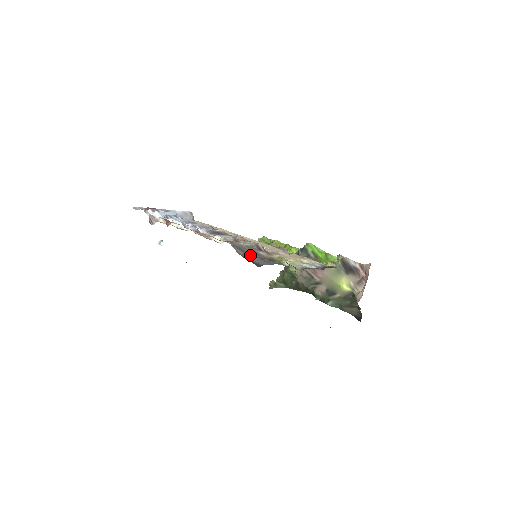
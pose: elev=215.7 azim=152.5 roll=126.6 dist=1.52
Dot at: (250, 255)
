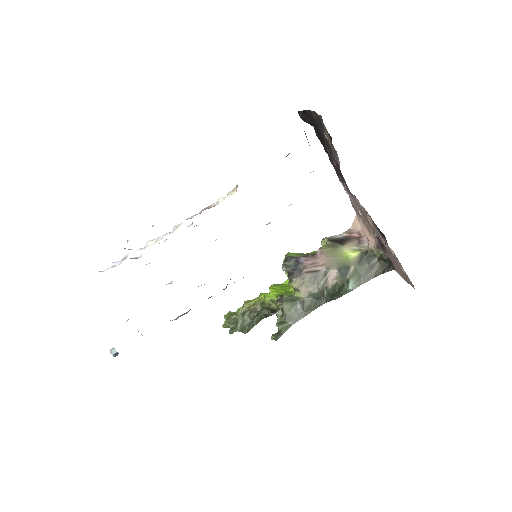
Dot at: occluded
